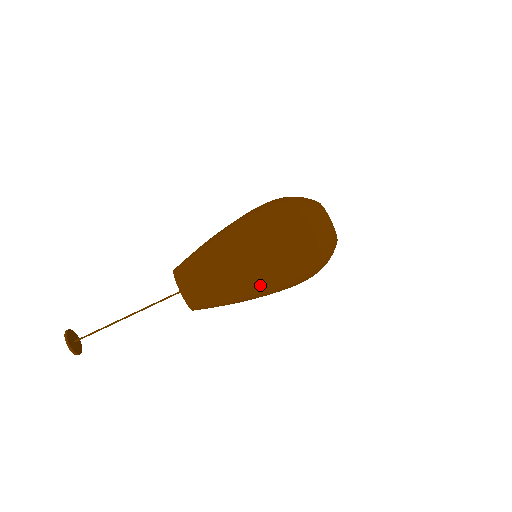
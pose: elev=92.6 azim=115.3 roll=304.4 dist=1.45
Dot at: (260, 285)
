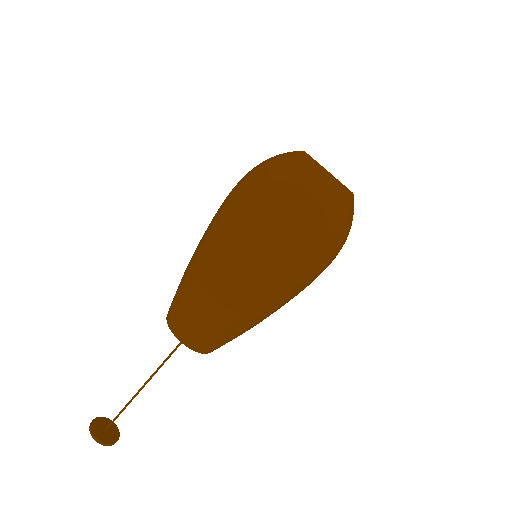
Dot at: (281, 303)
